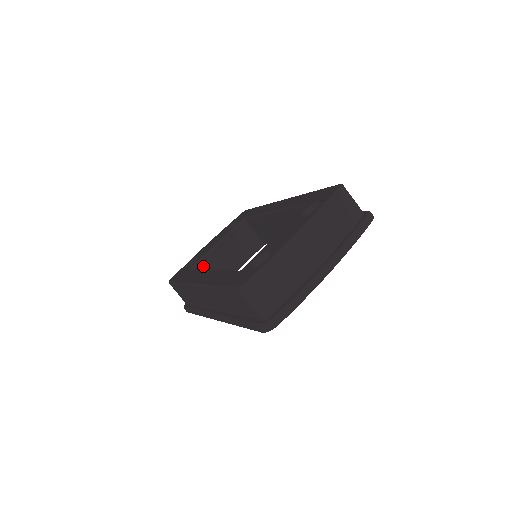
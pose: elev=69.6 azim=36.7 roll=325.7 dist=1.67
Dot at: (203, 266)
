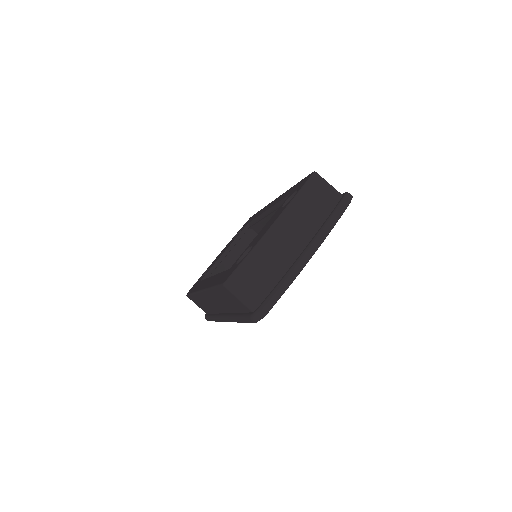
Dot at: occluded
